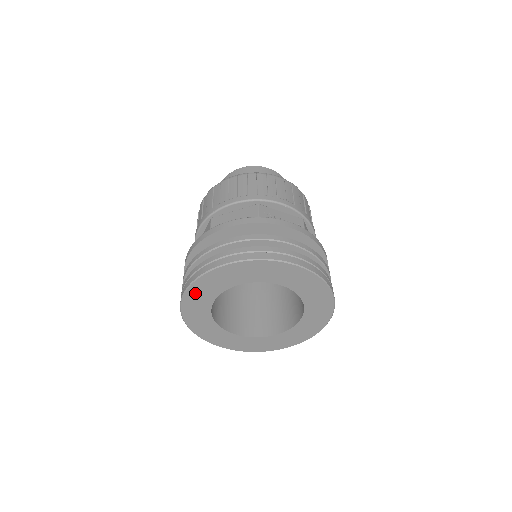
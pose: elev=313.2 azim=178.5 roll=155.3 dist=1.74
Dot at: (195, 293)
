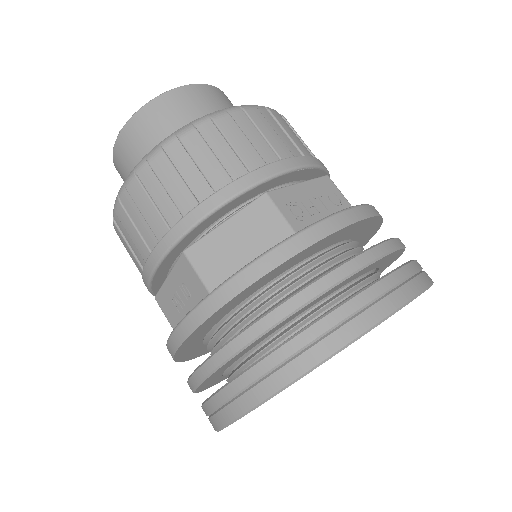
Dot at: occluded
